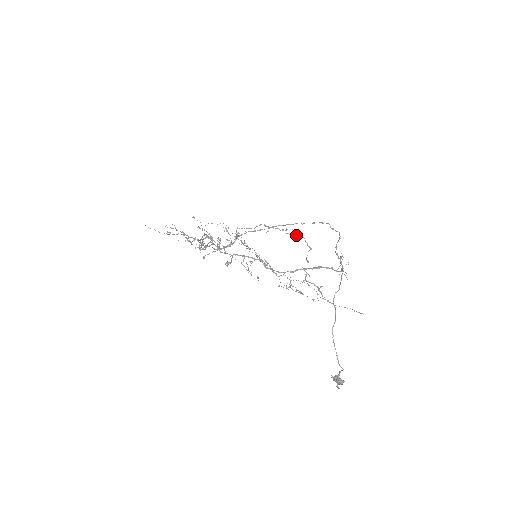
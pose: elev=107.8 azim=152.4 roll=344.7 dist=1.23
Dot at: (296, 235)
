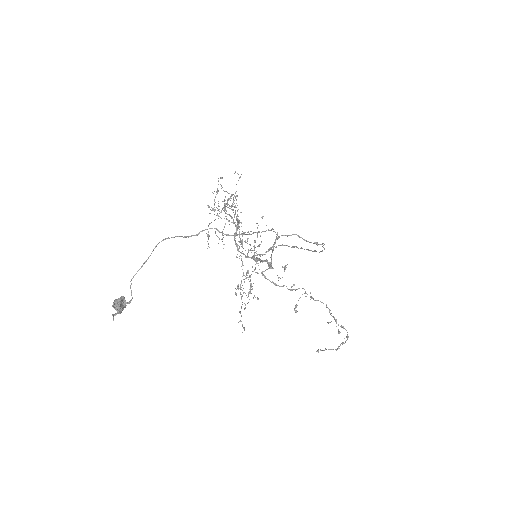
Dot at: occluded
